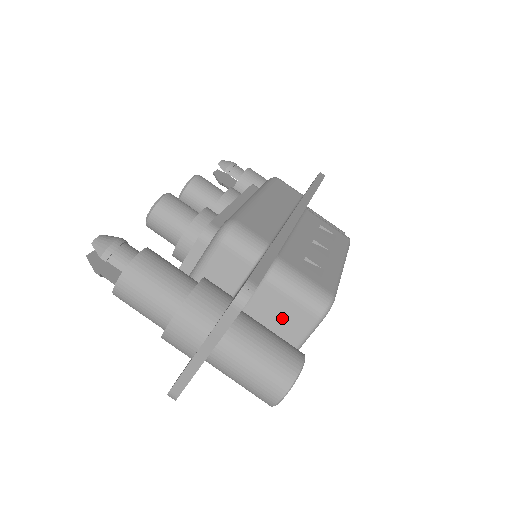
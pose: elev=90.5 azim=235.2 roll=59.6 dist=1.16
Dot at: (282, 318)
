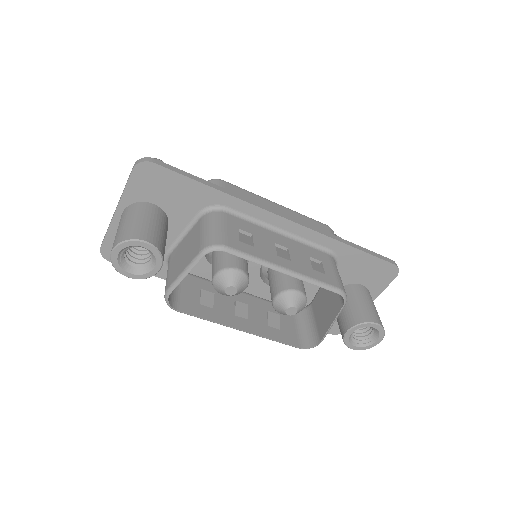
Dot at: (190, 248)
